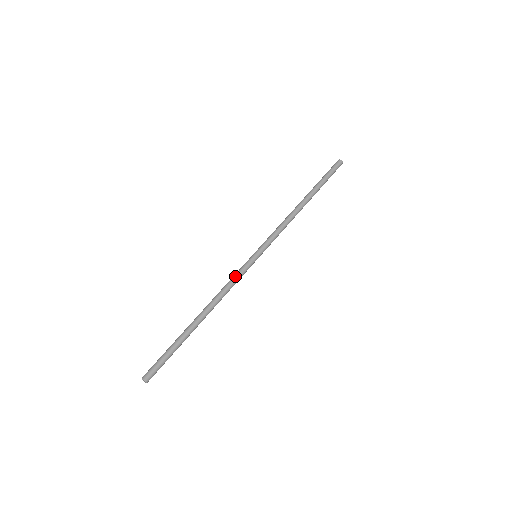
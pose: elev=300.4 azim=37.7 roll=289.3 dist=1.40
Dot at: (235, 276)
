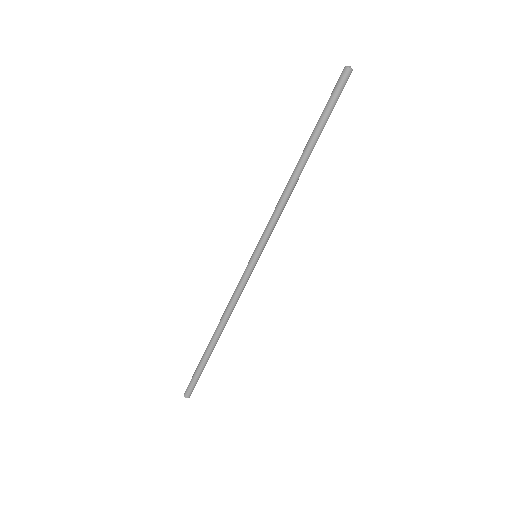
Dot at: (240, 289)
